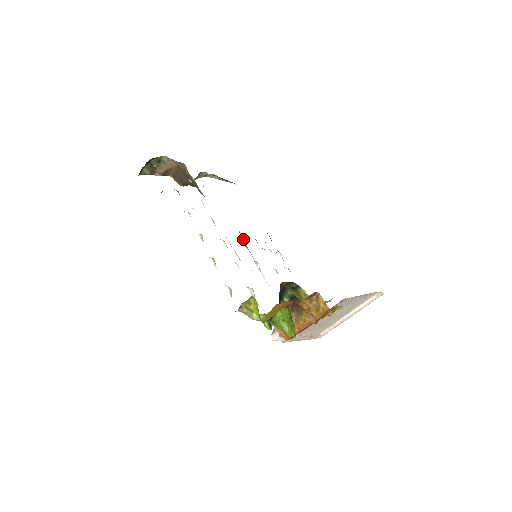
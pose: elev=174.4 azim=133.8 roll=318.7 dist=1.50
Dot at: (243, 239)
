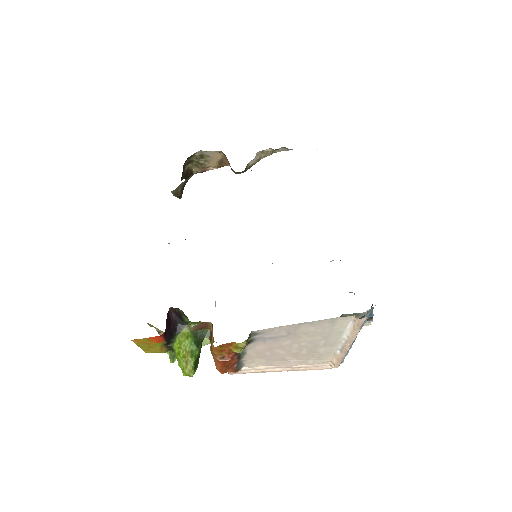
Dot at: occluded
